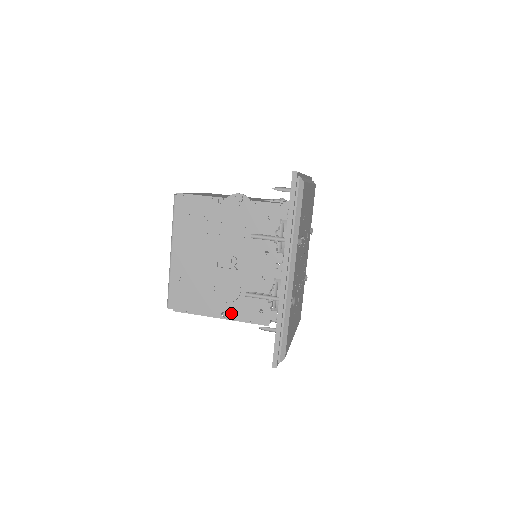
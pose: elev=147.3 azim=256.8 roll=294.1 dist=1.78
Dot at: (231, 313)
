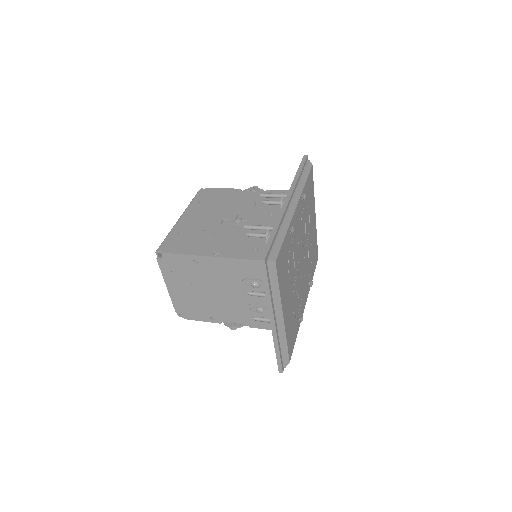
Dot at: (223, 252)
